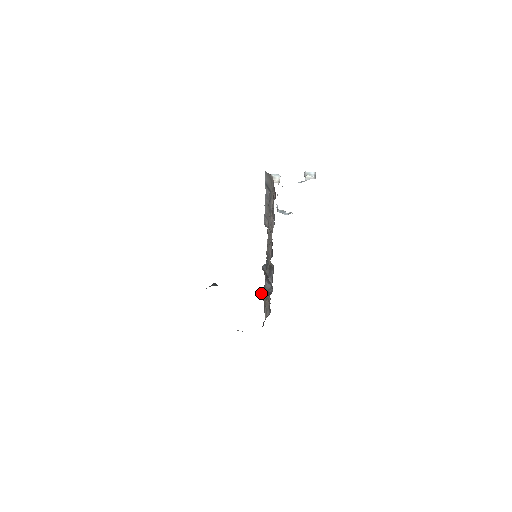
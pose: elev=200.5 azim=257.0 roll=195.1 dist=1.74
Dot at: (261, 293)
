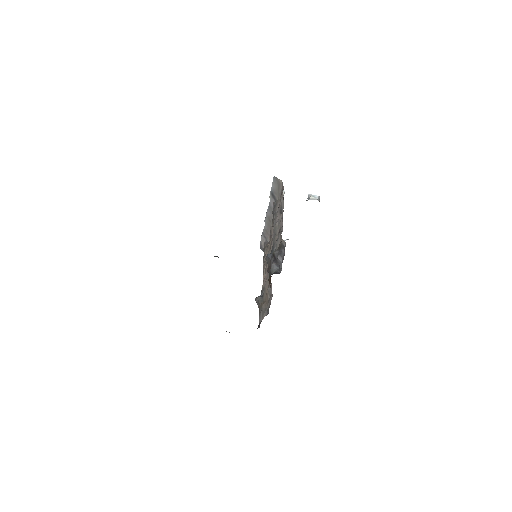
Dot at: (257, 298)
